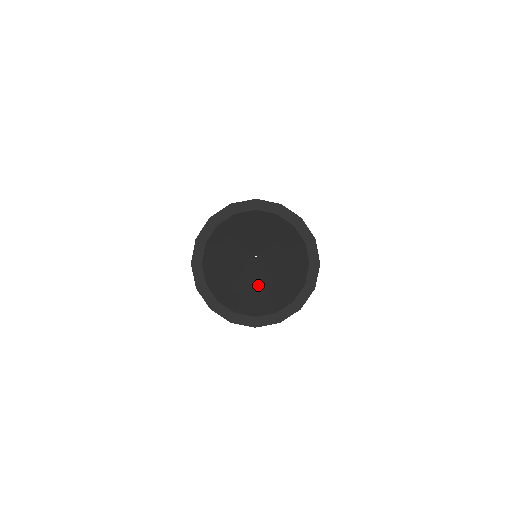
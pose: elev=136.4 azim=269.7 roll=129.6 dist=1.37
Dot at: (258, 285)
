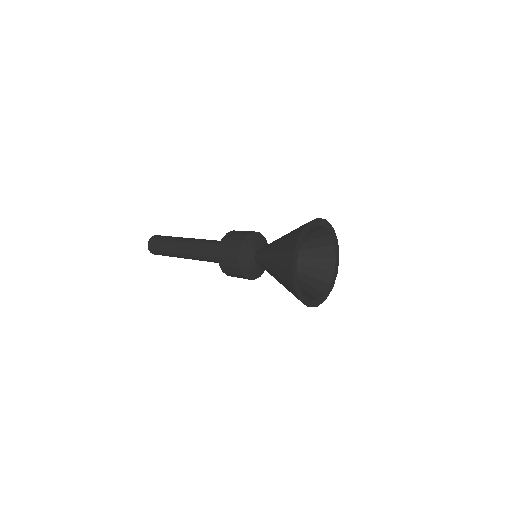
Dot at: occluded
